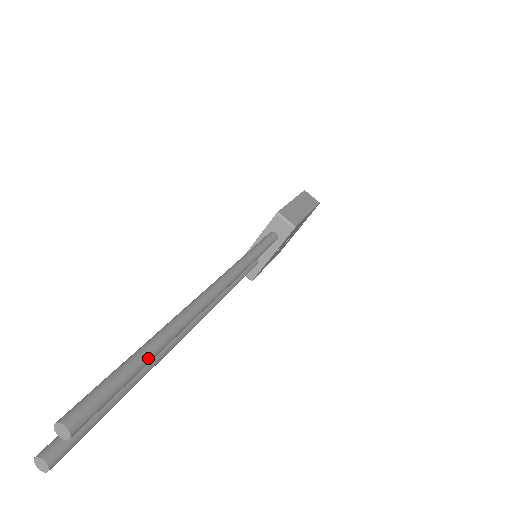
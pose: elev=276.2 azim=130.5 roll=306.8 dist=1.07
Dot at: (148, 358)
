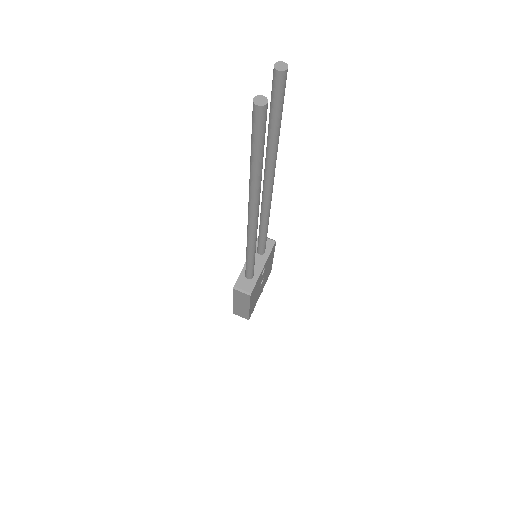
Dot at: (279, 127)
